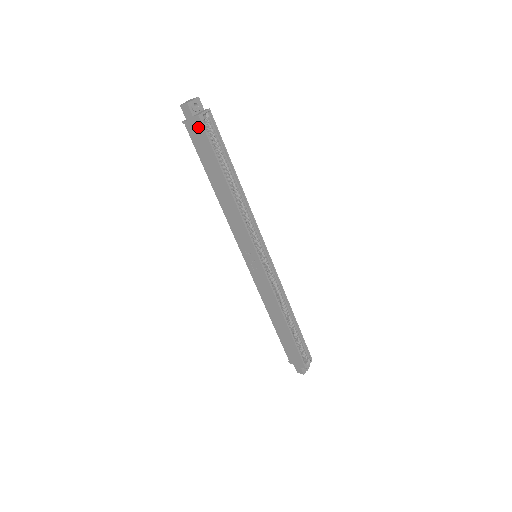
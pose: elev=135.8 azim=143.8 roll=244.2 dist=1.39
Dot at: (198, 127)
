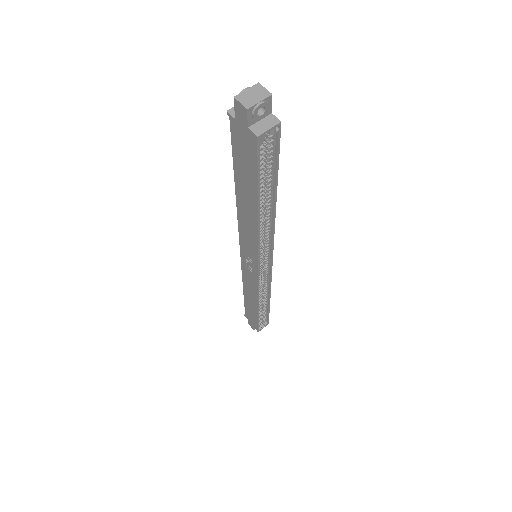
Dot at: (249, 143)
